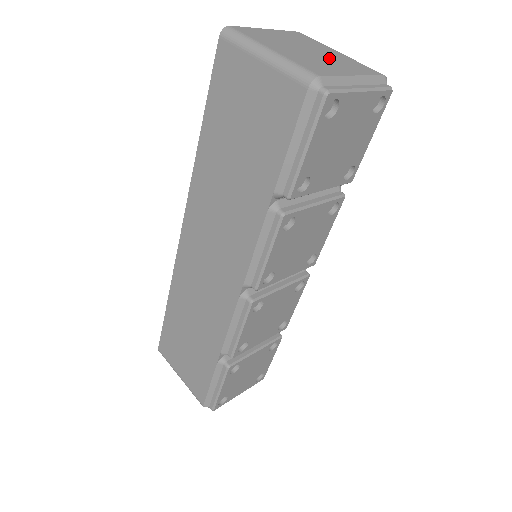
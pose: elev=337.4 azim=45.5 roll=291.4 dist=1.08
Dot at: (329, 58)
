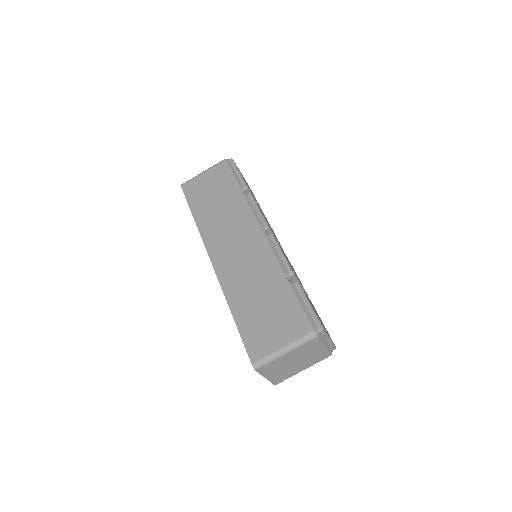
Dot at: occluded
